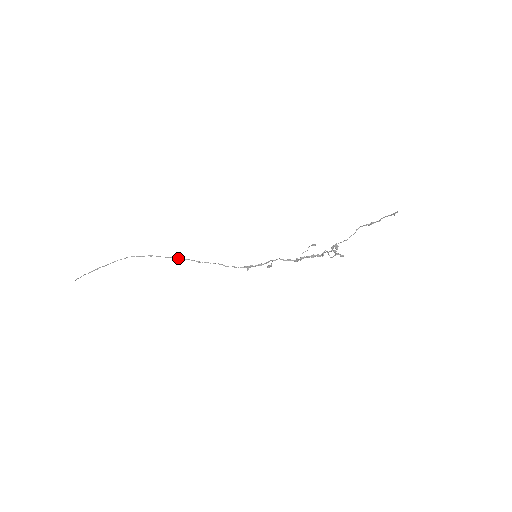
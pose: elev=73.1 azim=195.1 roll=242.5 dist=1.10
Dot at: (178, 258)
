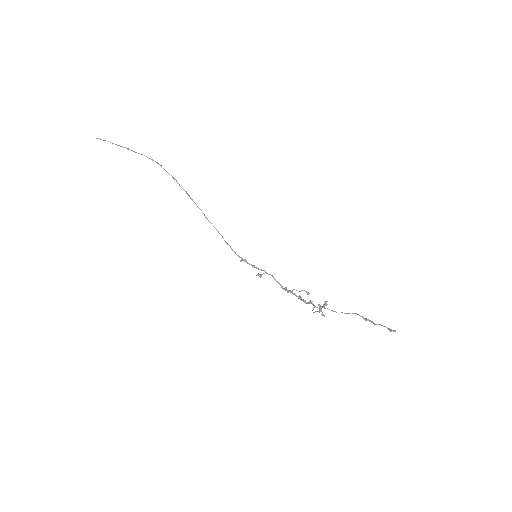
Dot at: occluded
